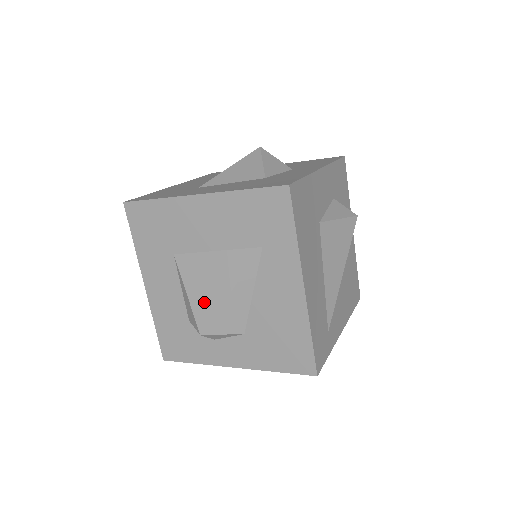
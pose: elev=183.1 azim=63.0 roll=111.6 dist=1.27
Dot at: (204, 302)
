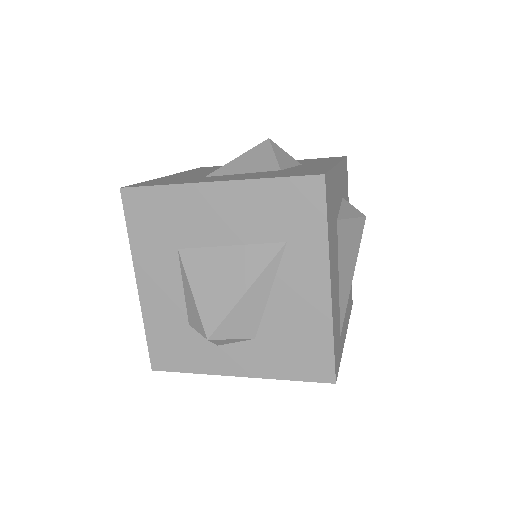
Dot at: (214, 303)
